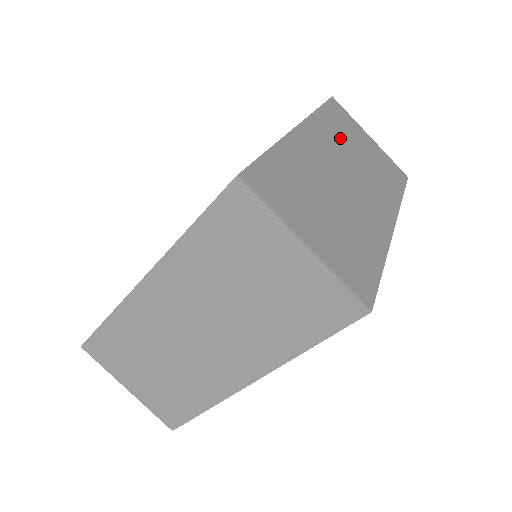
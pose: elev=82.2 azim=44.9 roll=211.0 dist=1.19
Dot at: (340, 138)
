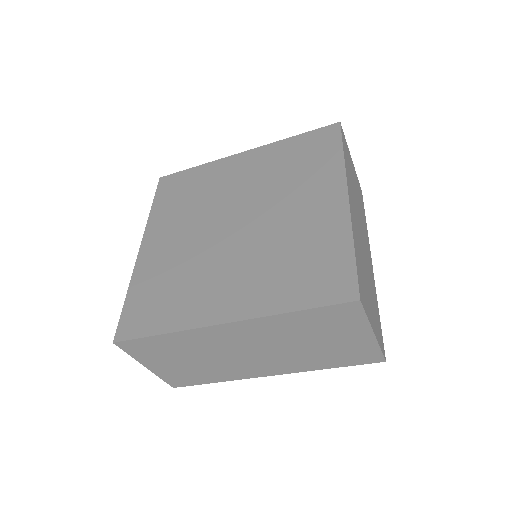
Dot at: (352, 184)
